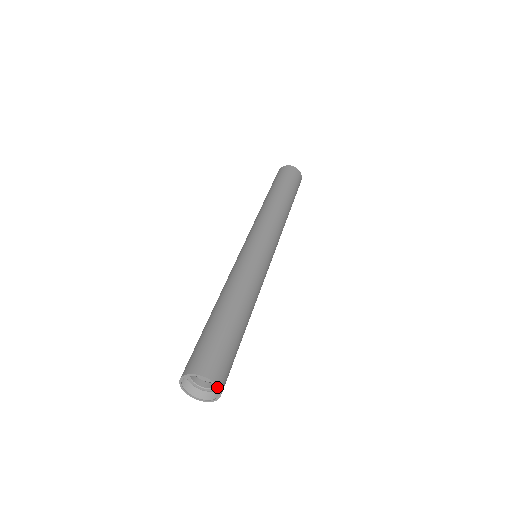
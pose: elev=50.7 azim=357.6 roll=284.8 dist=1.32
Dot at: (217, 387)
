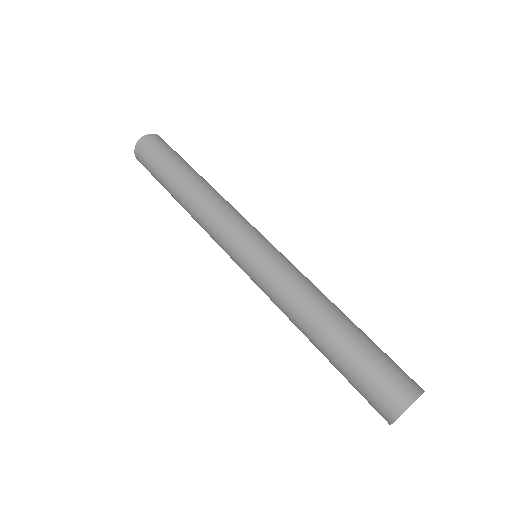
Dot at: occluded
